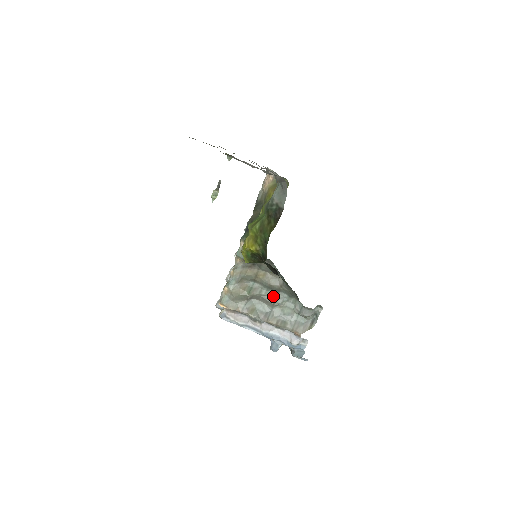
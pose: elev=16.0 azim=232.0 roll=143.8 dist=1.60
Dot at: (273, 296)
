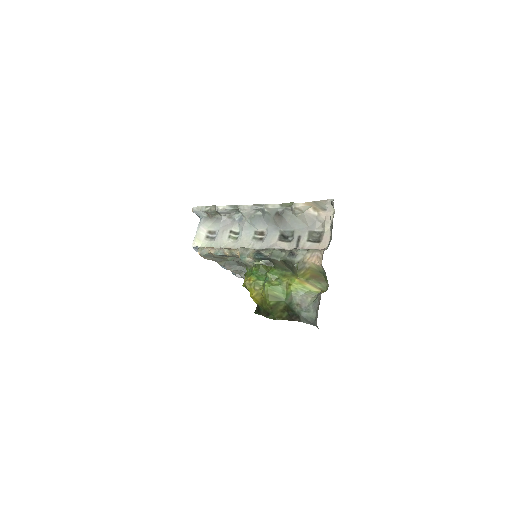
Dot at: occluded
